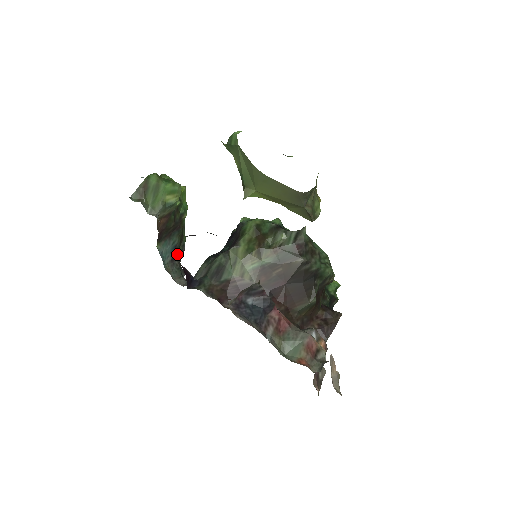
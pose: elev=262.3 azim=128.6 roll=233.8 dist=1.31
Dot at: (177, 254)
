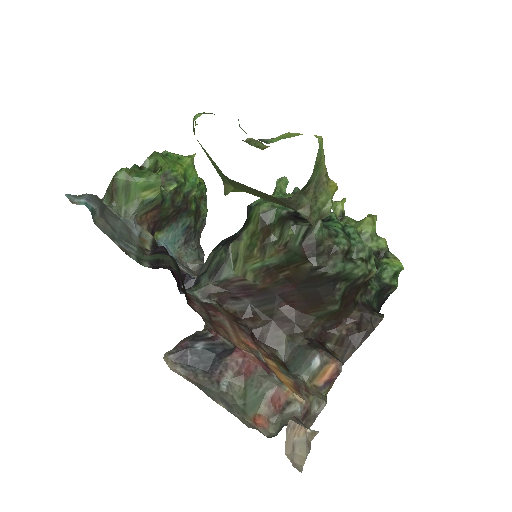
Dot at: (192, 234)
